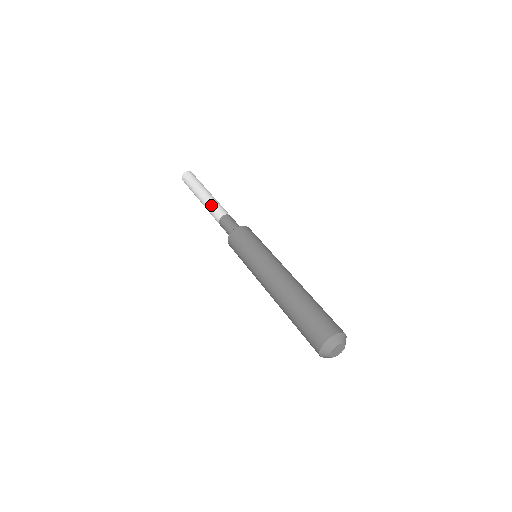
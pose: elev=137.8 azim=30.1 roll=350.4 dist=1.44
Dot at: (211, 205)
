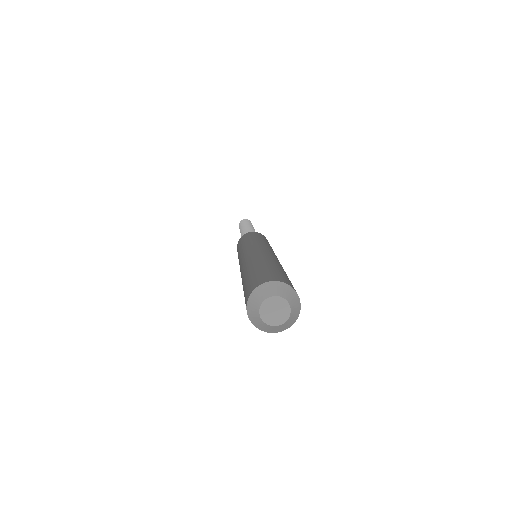
Dot at: (246, 229)
